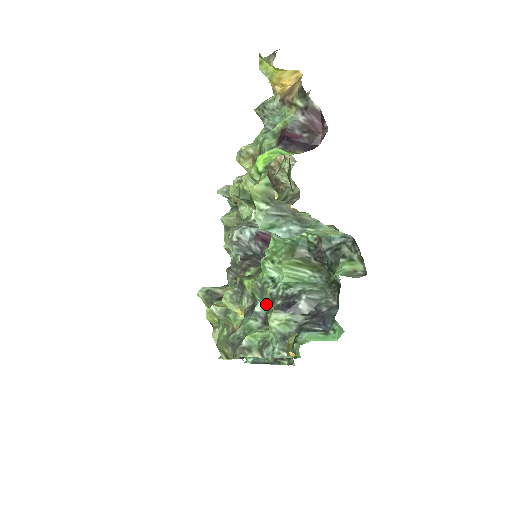
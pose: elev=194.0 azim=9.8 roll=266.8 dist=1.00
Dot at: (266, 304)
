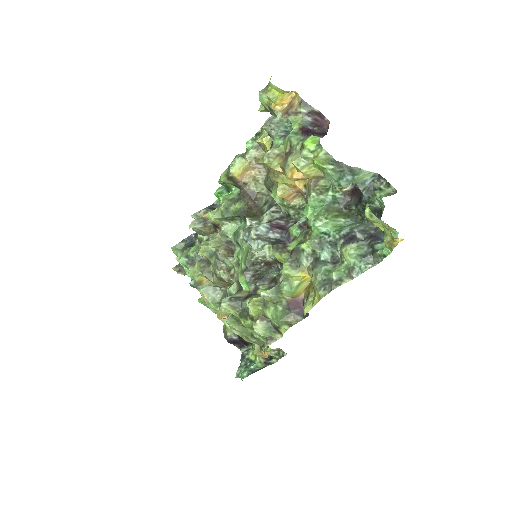
Dot at: (329, 250)
